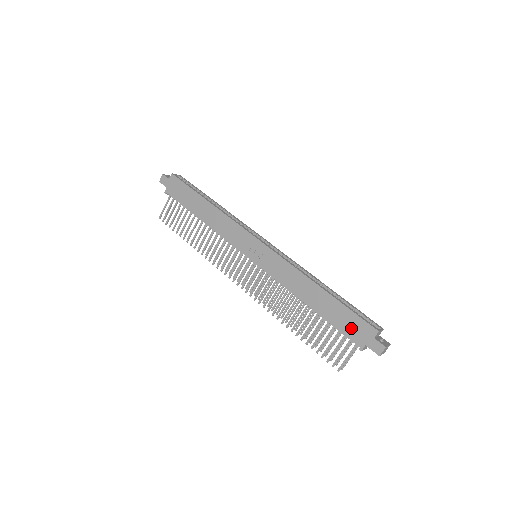
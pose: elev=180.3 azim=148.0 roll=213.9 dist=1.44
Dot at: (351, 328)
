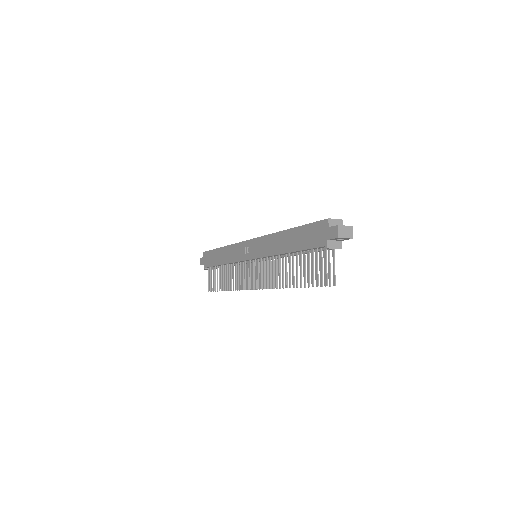
Dot at: (314, 237)
